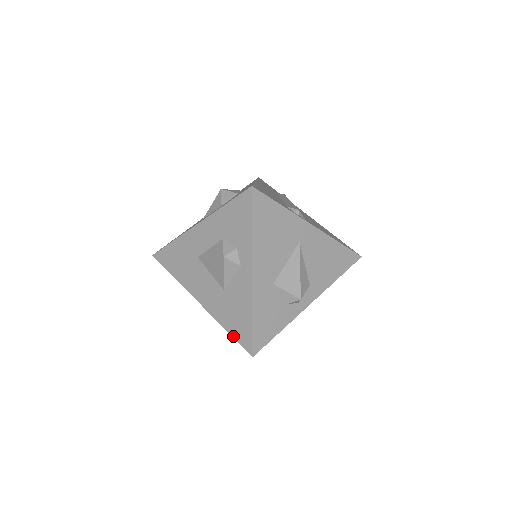
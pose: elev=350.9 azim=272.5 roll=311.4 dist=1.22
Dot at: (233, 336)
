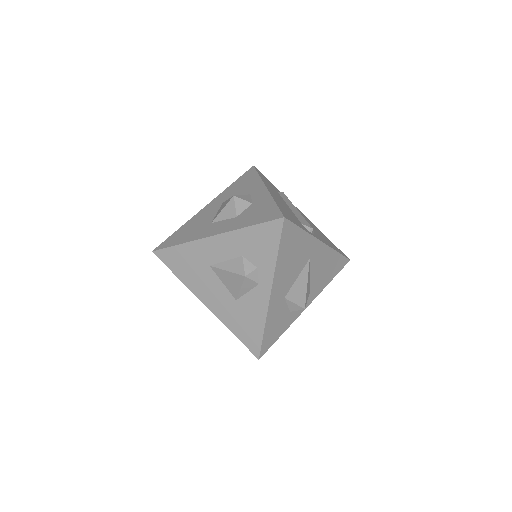
Dot at: (240, 340)
